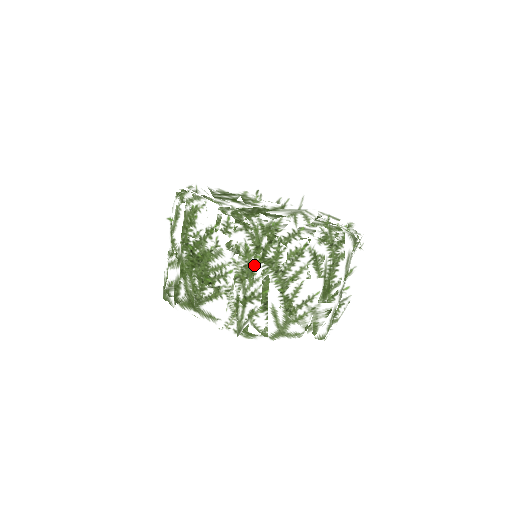
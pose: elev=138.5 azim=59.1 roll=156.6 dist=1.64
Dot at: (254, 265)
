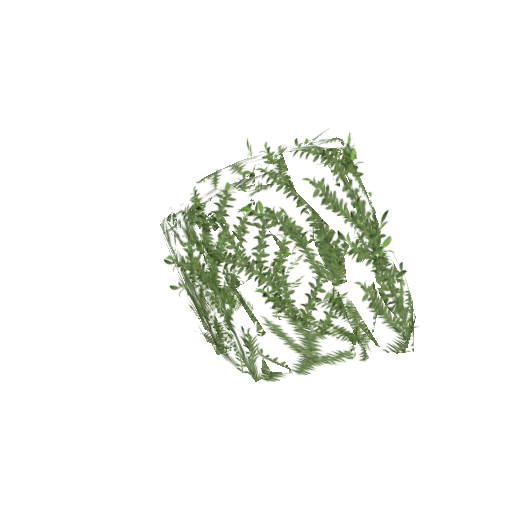
Dot at: (209, 271)
